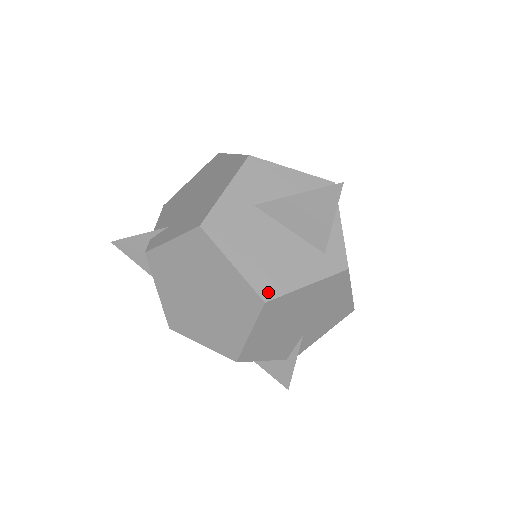
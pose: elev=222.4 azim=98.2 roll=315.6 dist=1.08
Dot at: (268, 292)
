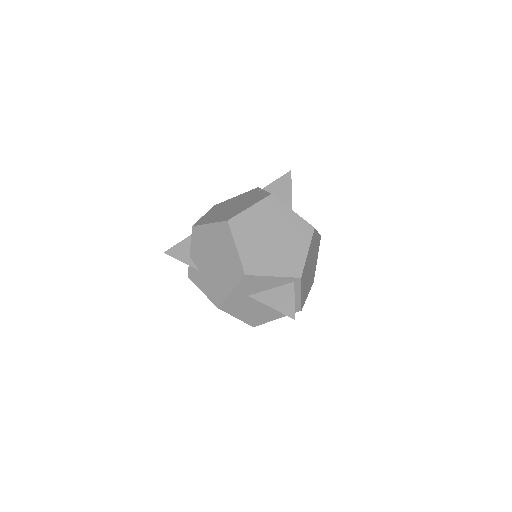
Dot at: (255, 324)
